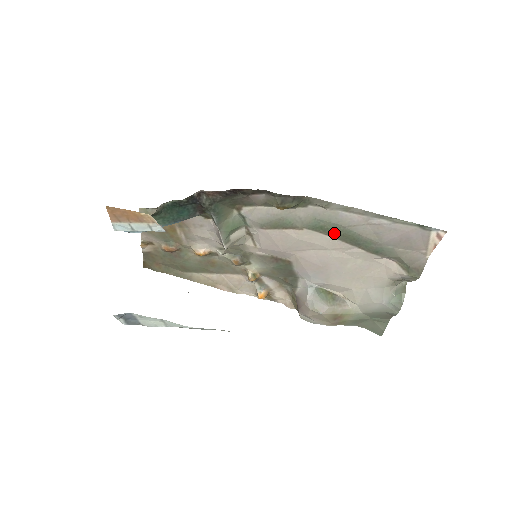
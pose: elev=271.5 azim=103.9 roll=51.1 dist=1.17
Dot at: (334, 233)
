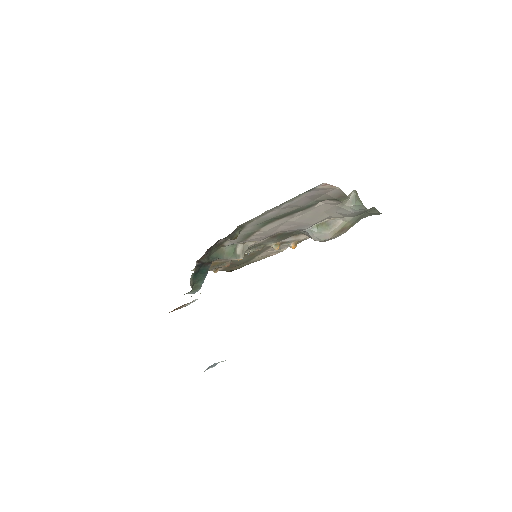
Dot at: (276, 219)
